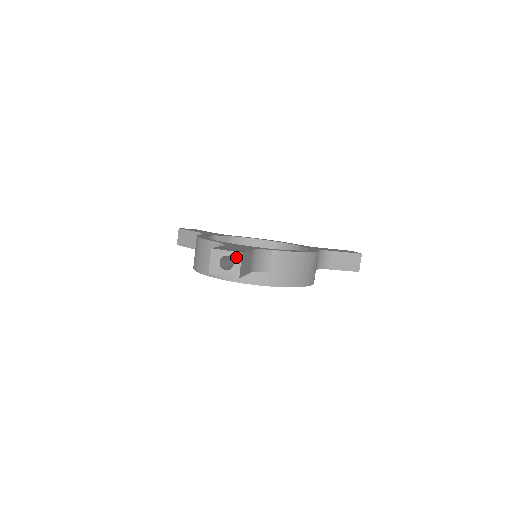
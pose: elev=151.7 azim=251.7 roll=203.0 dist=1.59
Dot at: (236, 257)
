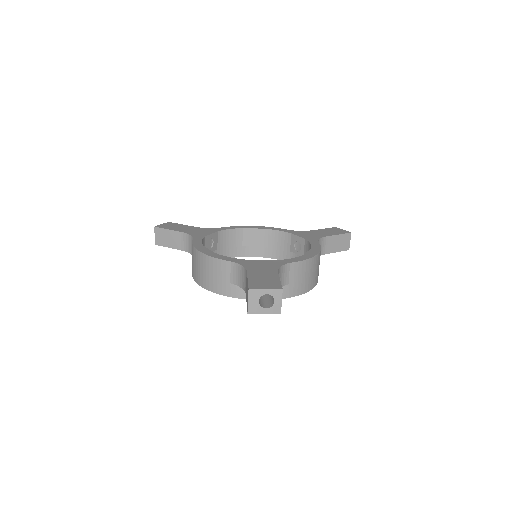
Dot at: (276, 294)
